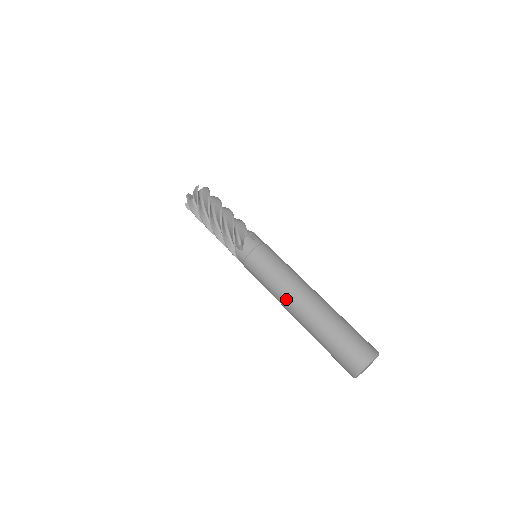
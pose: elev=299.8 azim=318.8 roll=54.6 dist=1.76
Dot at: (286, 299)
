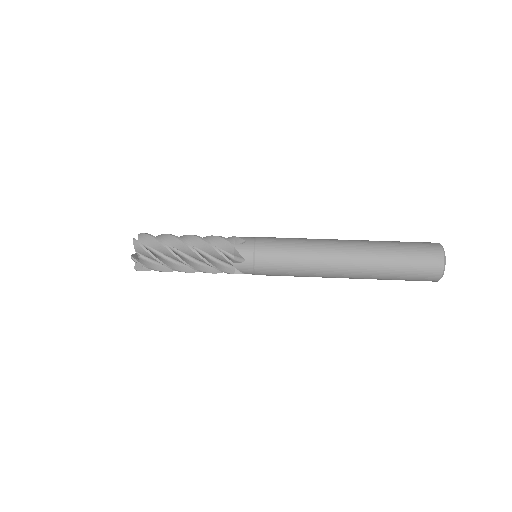
Dot at: (328, 248)
